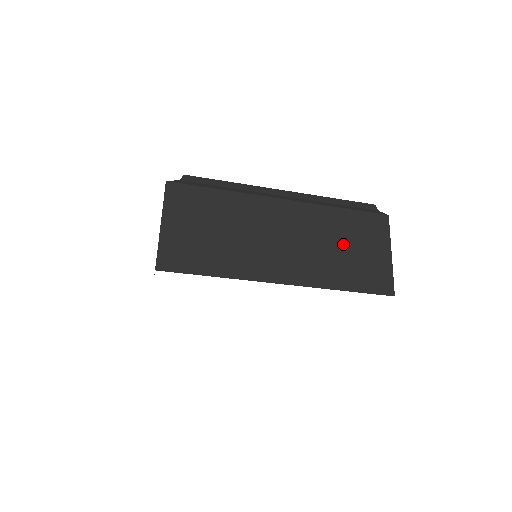
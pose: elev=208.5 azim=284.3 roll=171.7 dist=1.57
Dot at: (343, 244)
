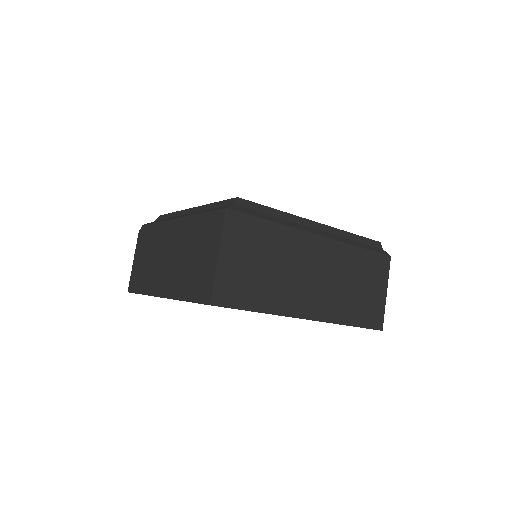
Dot at: (356, 283)
